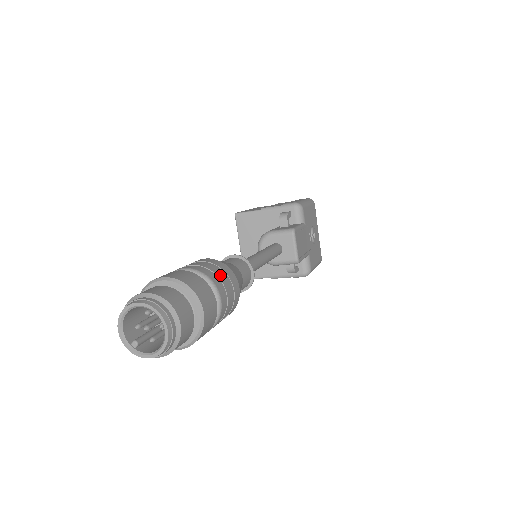
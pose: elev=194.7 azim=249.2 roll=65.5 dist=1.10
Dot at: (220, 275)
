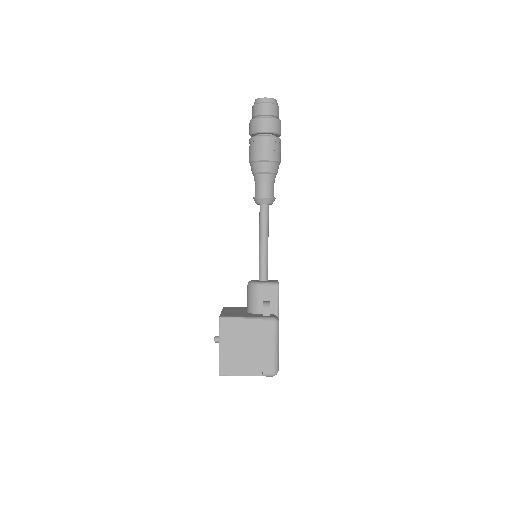
Dot at: occluded
